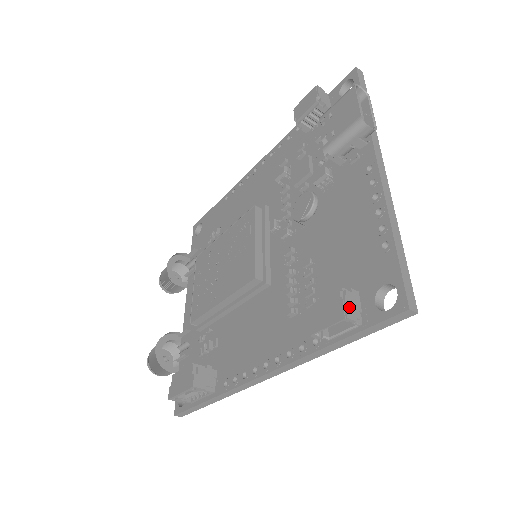
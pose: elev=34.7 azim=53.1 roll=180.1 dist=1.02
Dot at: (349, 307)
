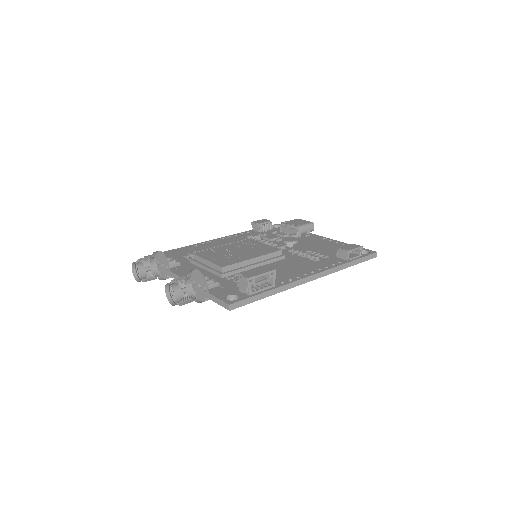
Dot at: occluded
